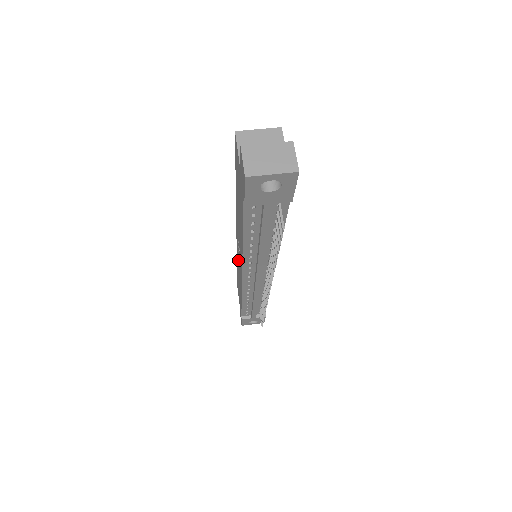
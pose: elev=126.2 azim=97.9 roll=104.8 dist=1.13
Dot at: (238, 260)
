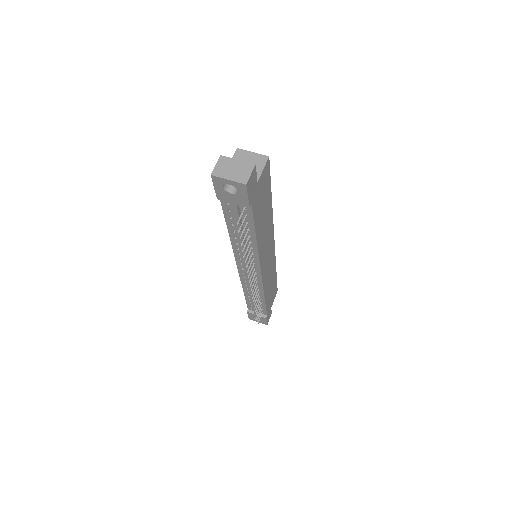
Dot at: occluded
